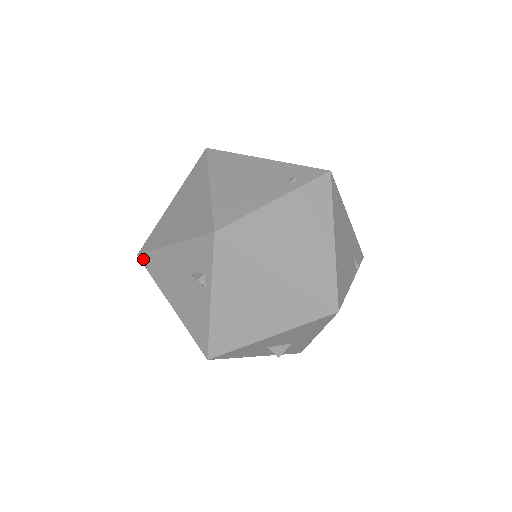
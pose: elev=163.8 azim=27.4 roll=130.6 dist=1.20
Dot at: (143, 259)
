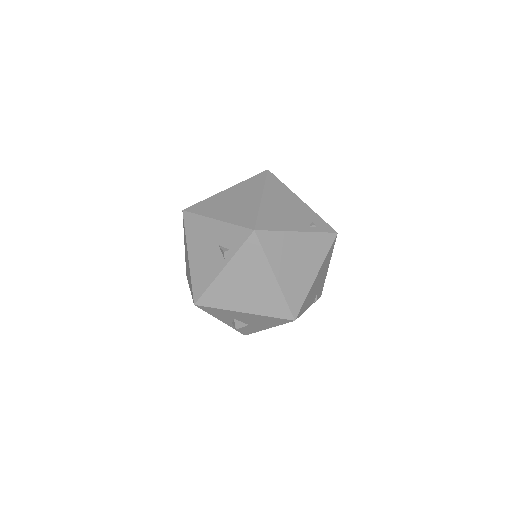
Dot at: (186, 215)
